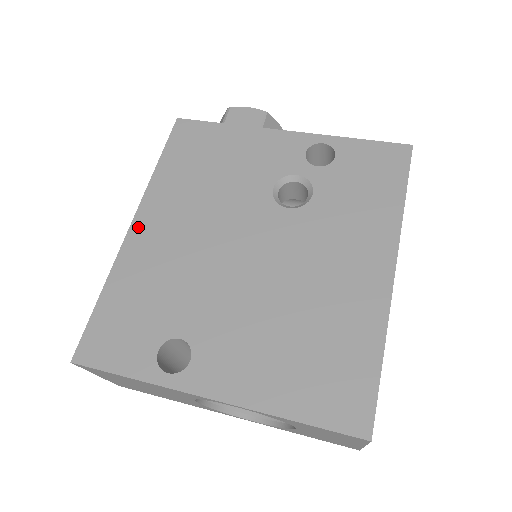
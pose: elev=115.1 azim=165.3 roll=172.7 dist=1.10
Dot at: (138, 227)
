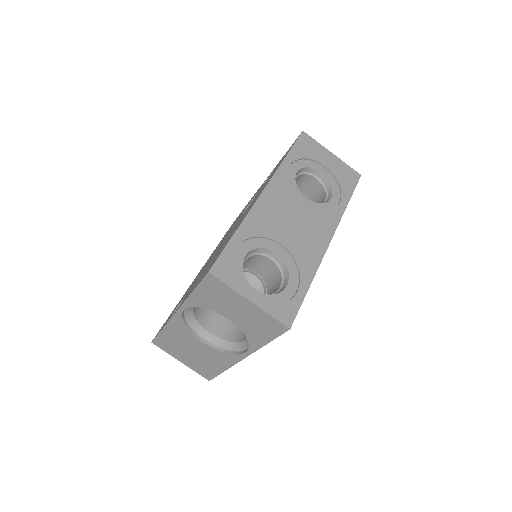
Dot at: occluded
